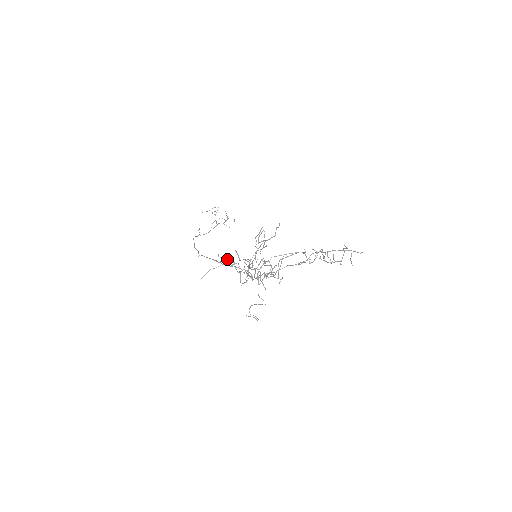
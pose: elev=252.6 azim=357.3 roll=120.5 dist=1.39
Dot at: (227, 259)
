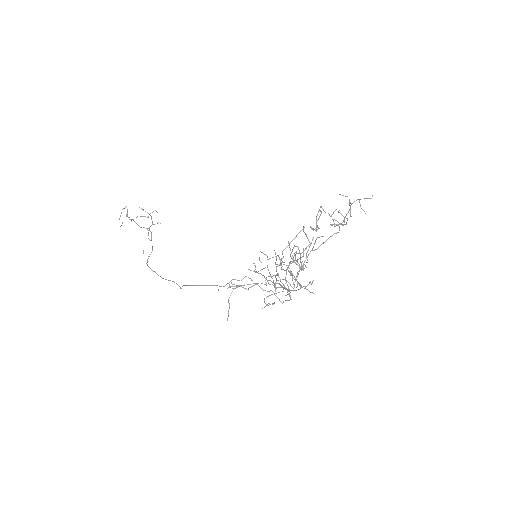
Dot at: (232, 279)
